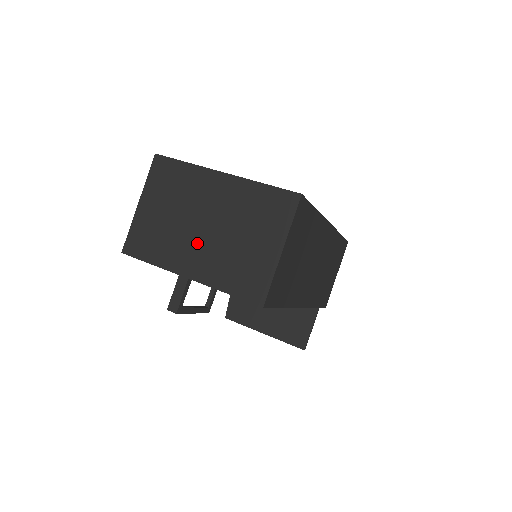
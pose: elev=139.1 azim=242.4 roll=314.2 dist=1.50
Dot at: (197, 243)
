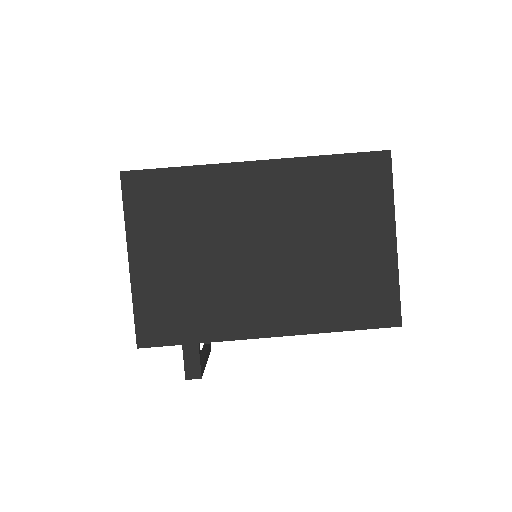
Dot at: (261, 281)
